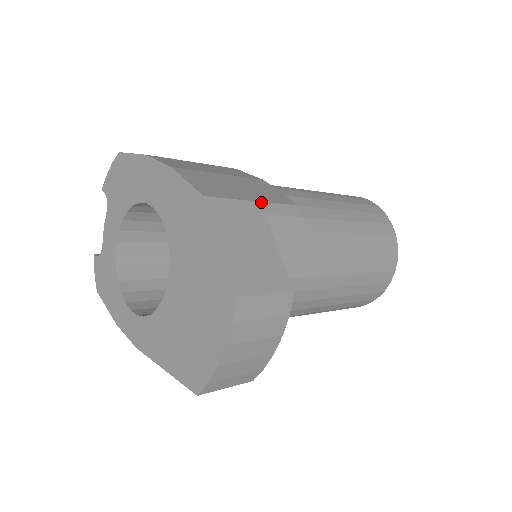
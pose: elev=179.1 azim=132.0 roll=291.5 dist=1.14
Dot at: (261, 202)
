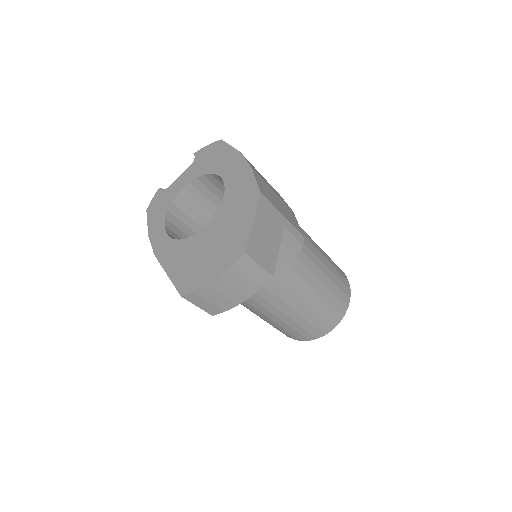
Dot at: (286, 219)
